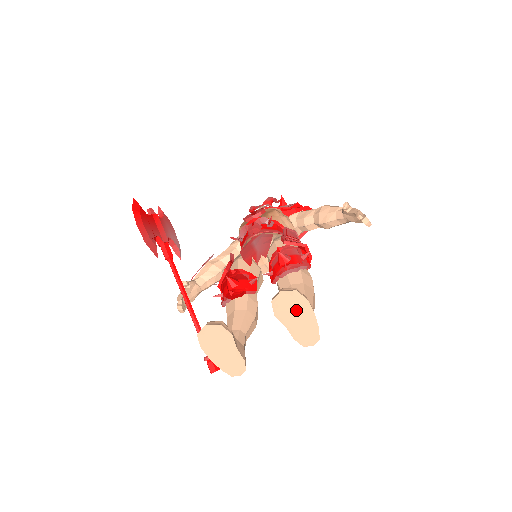
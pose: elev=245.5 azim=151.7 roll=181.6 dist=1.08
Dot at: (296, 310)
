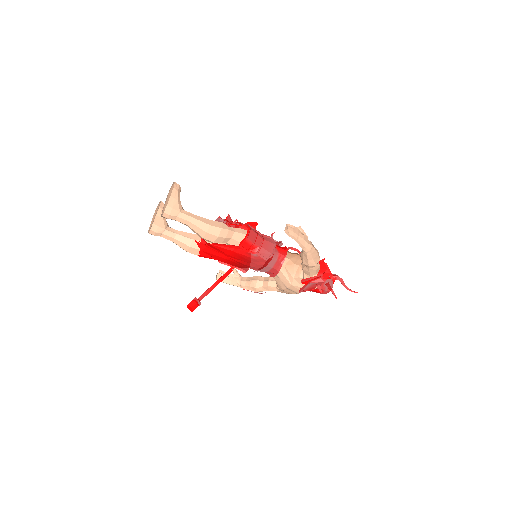
Dot at: (170, 193)
